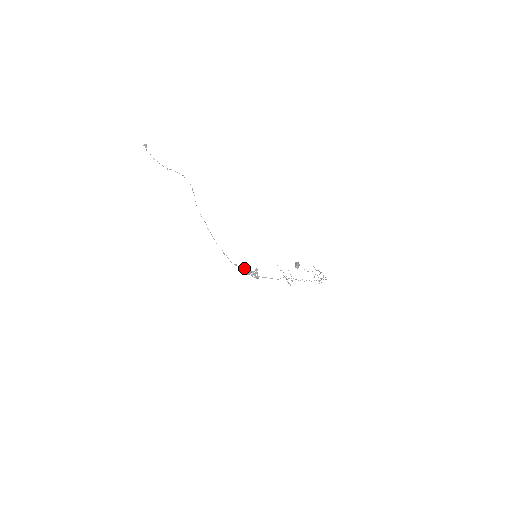
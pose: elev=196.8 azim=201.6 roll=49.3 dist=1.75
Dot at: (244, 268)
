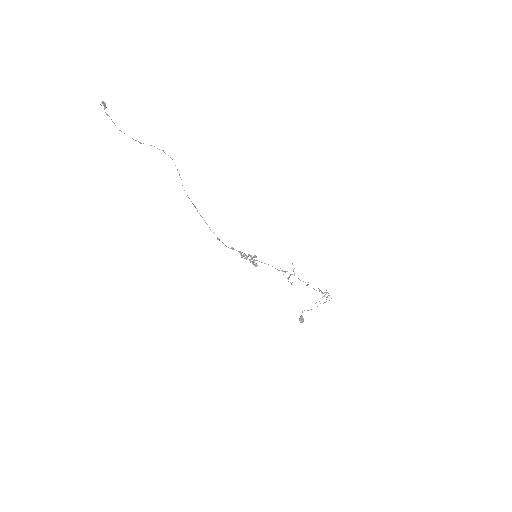
Dot at: (241, 252)
